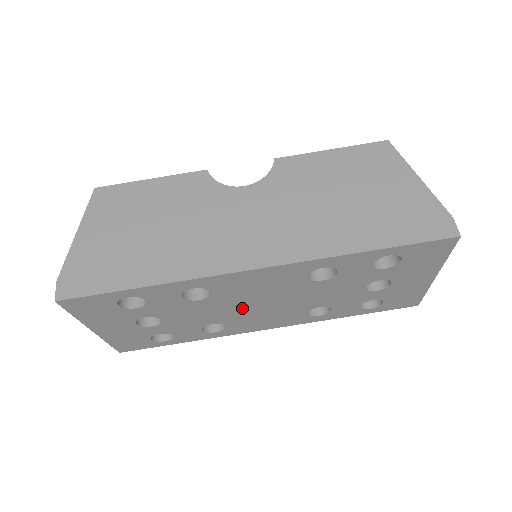
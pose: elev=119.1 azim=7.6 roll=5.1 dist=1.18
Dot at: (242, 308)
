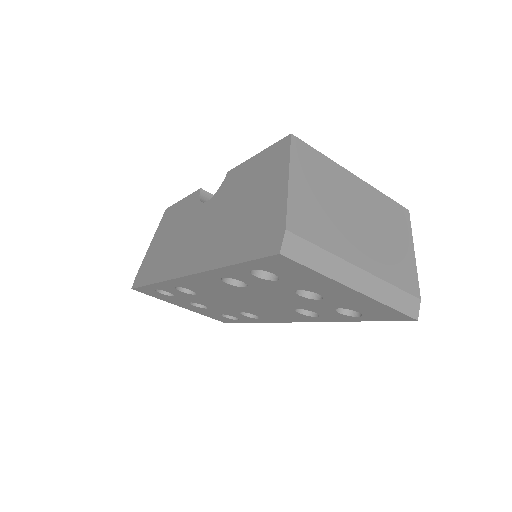
Dot at: (236, 303)
